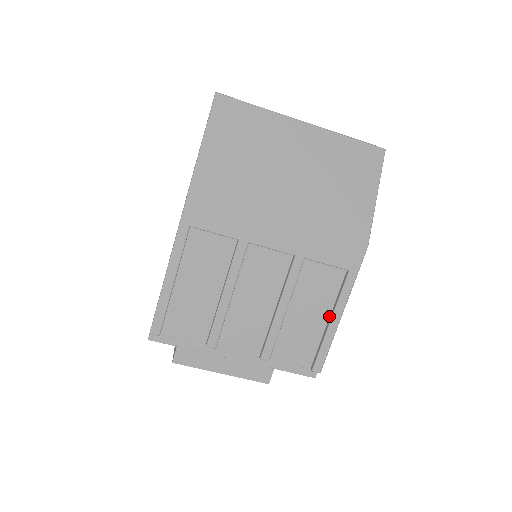
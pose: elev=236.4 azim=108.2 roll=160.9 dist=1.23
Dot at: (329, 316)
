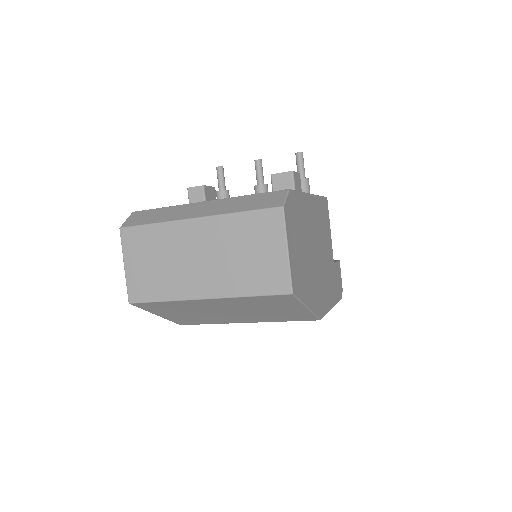
Dot at: occluded
